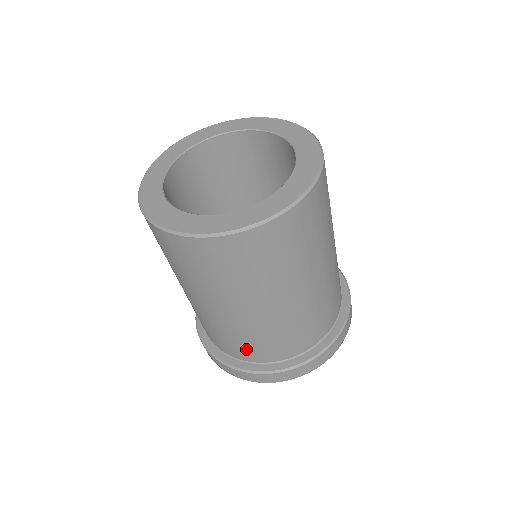
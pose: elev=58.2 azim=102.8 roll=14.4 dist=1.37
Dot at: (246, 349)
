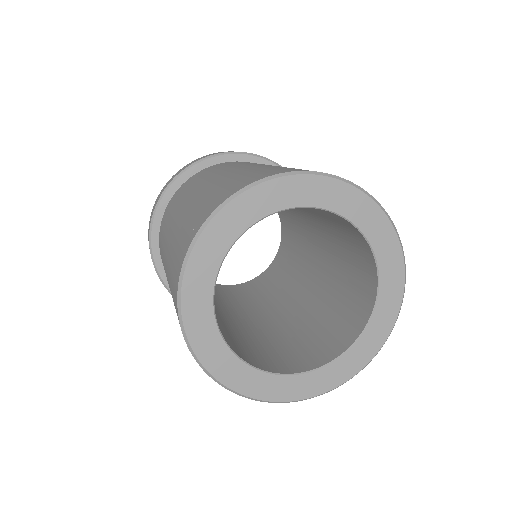
Dot at: occluded
